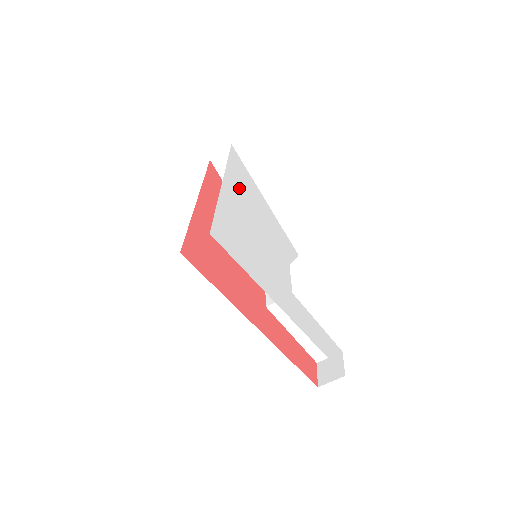
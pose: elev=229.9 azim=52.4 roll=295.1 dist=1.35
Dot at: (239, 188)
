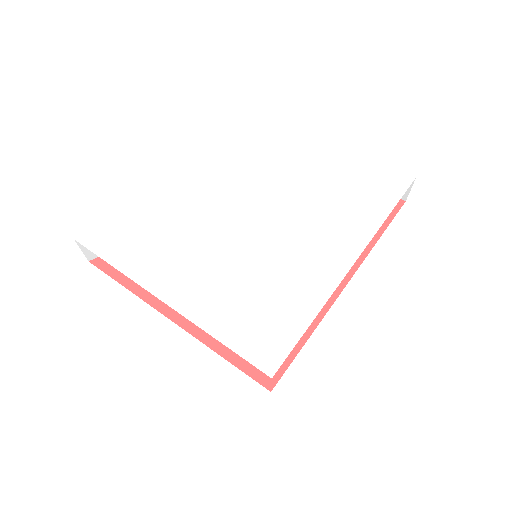
Dot at: (163, 264)
